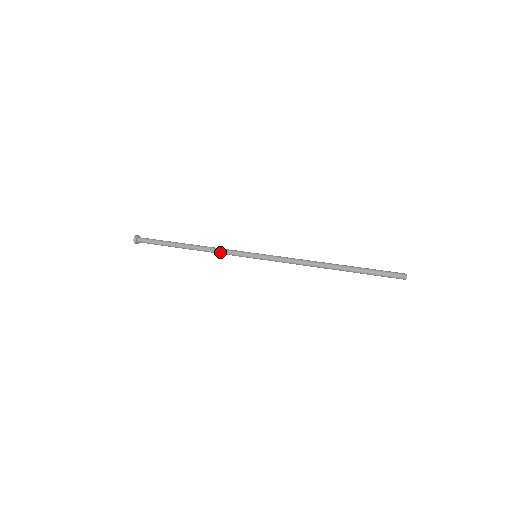
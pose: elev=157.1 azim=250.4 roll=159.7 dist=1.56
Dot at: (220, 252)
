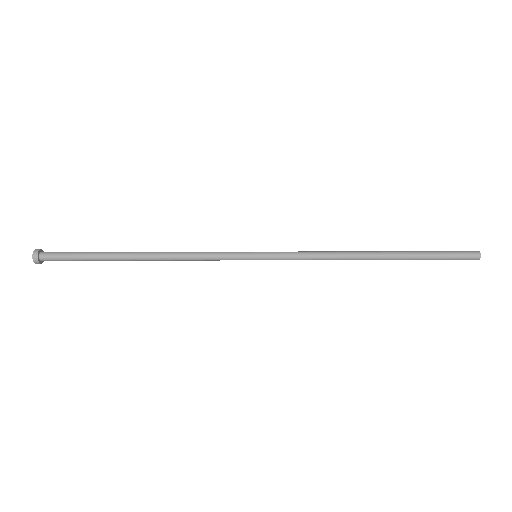
Dot at: (196, 256)
